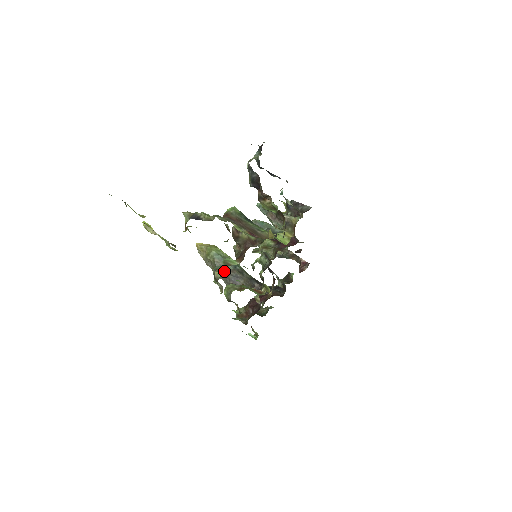
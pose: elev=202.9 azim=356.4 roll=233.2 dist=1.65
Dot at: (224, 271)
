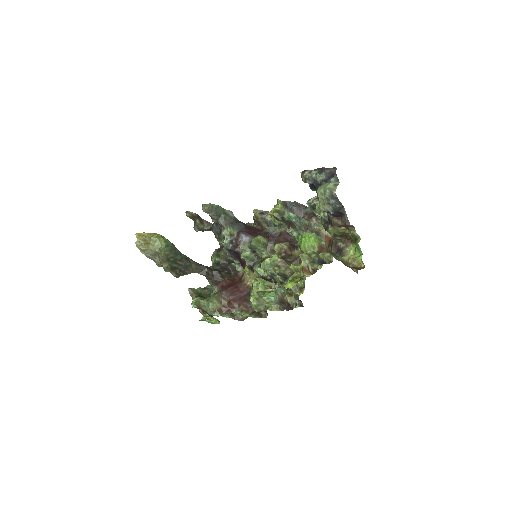
Dot at: (175, 263)
